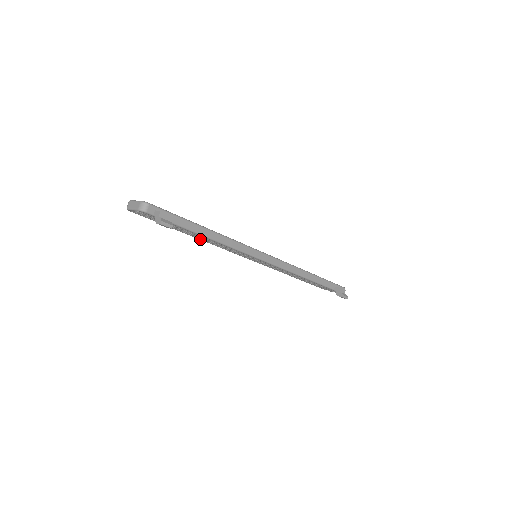
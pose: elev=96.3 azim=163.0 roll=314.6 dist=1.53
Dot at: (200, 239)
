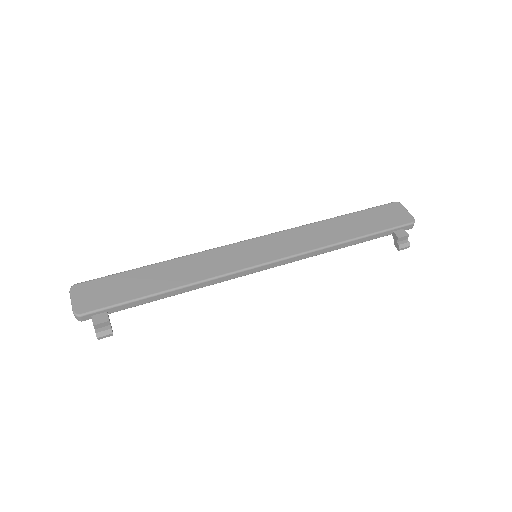
Dot at: occluded
